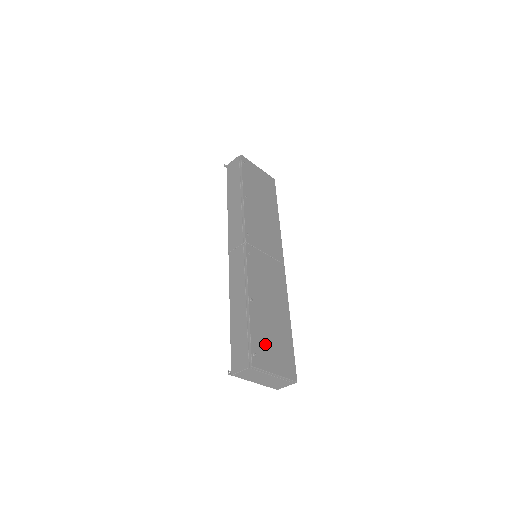
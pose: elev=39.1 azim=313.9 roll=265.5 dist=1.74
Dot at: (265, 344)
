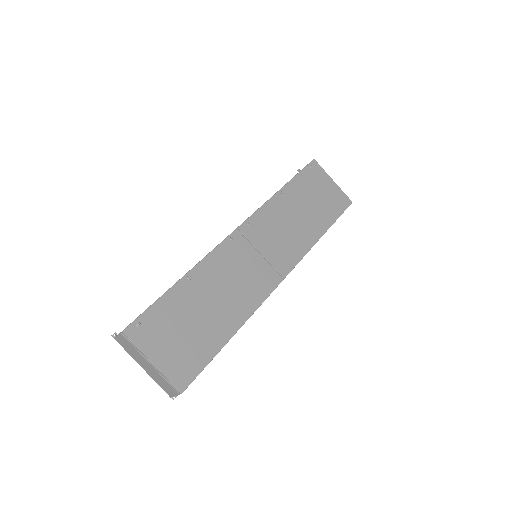
Dot at: (167, 326)
